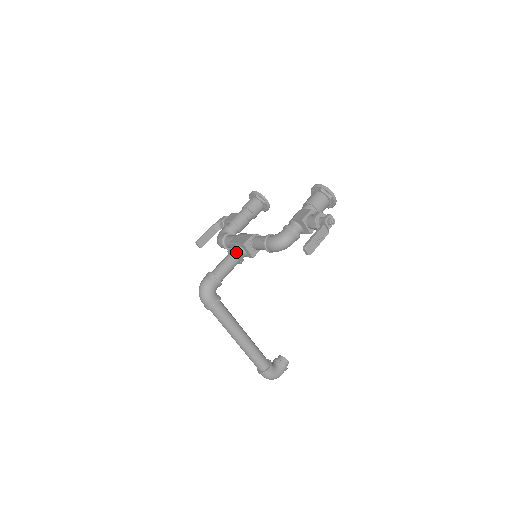
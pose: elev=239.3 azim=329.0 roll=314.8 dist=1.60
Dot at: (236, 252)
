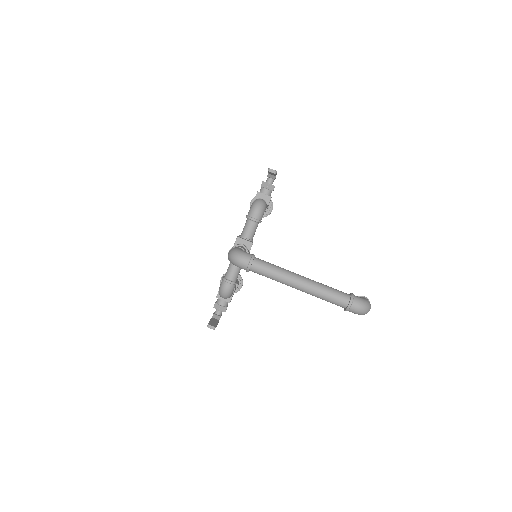
Dot at: (237, 245)
